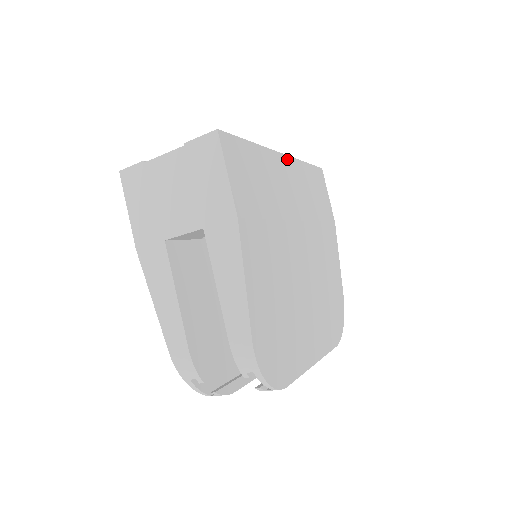
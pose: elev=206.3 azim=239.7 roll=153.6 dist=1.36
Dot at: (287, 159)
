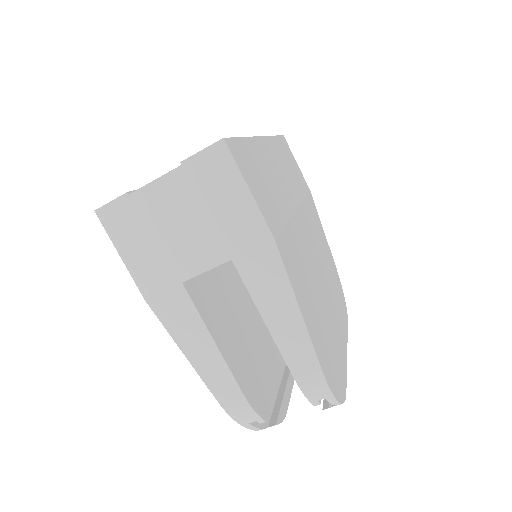
Dot at: (267, 141)
